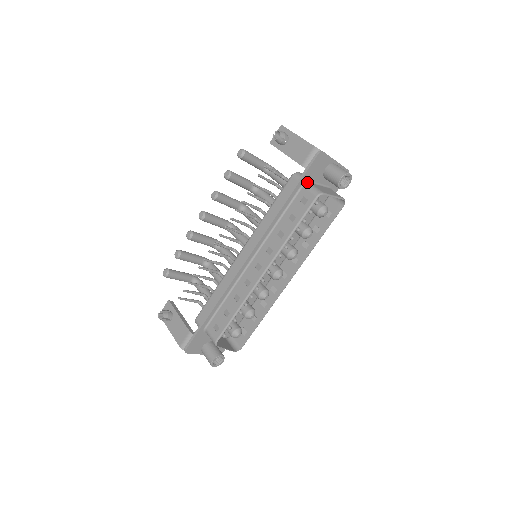
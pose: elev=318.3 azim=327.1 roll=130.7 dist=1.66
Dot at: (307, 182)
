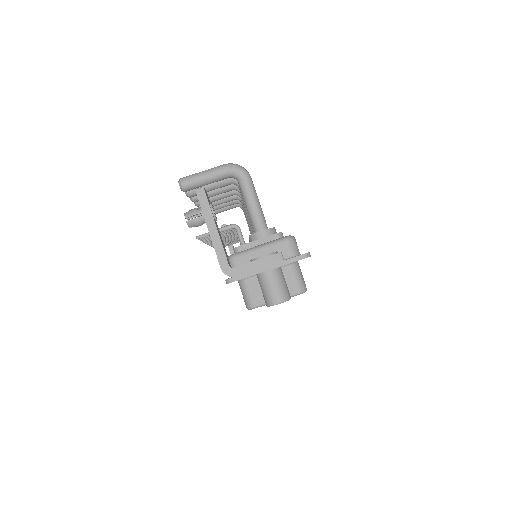
Dot at: (240, 280)
